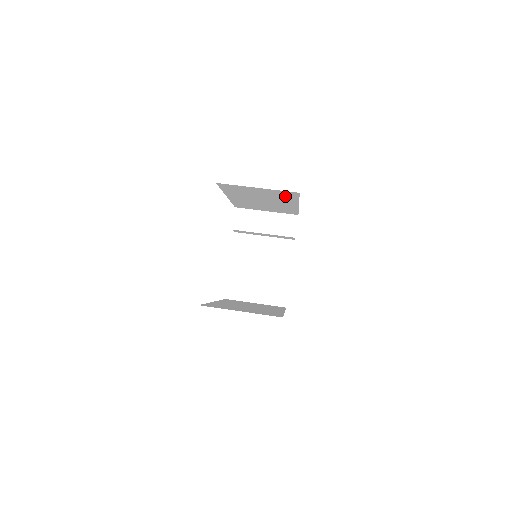
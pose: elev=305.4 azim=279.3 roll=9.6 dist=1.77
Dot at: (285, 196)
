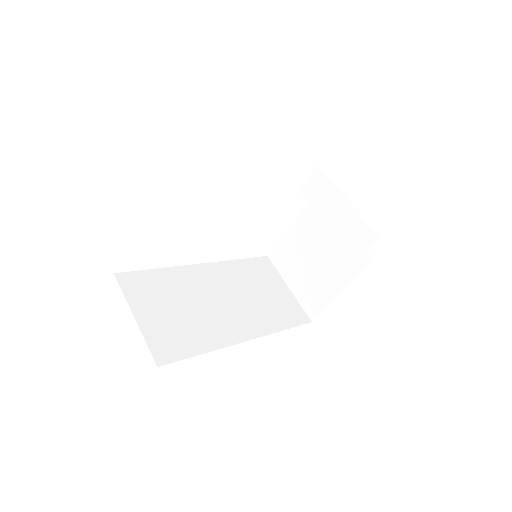
Dot at: occluded
